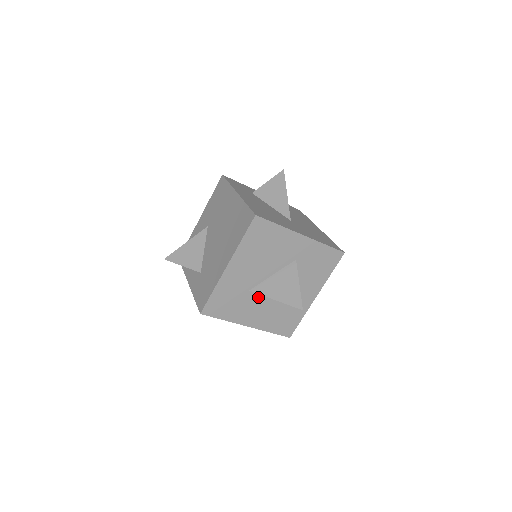
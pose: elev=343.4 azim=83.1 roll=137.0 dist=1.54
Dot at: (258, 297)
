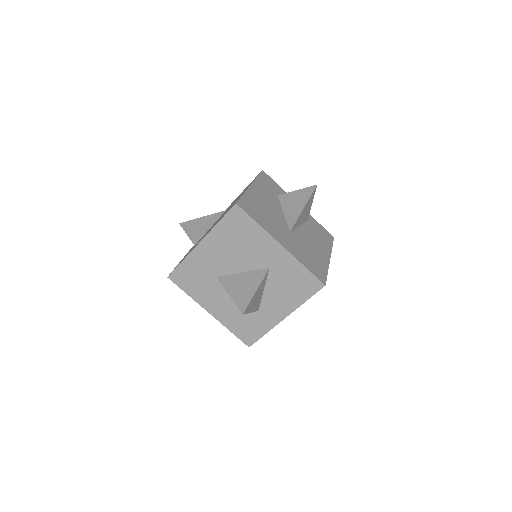
Dot at: occluded
